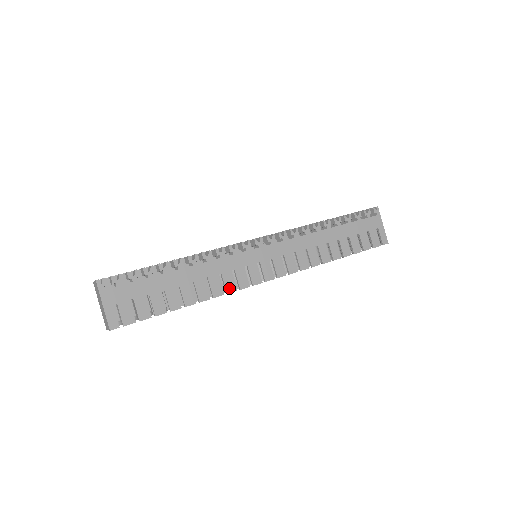
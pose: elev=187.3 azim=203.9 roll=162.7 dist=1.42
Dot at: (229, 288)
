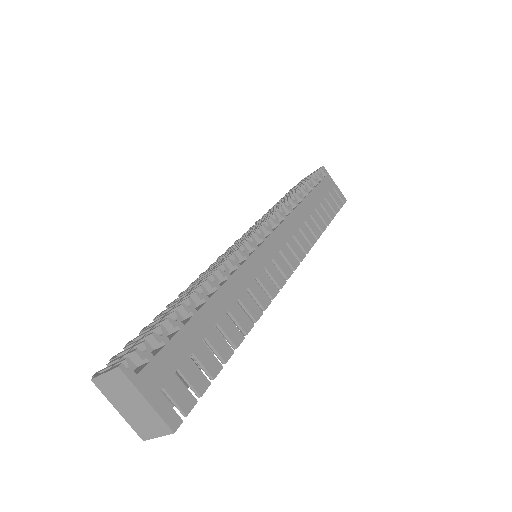
Dot at: (263, 302)
